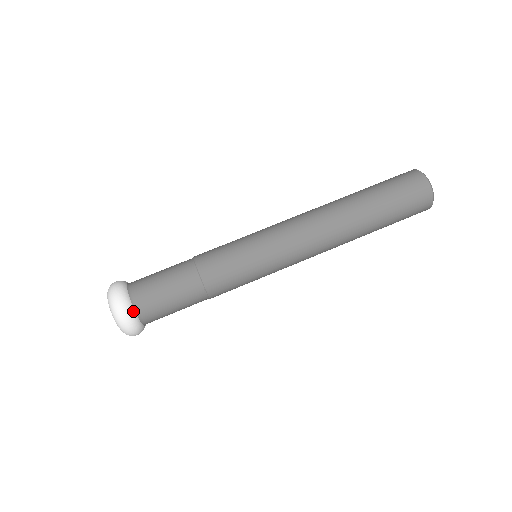
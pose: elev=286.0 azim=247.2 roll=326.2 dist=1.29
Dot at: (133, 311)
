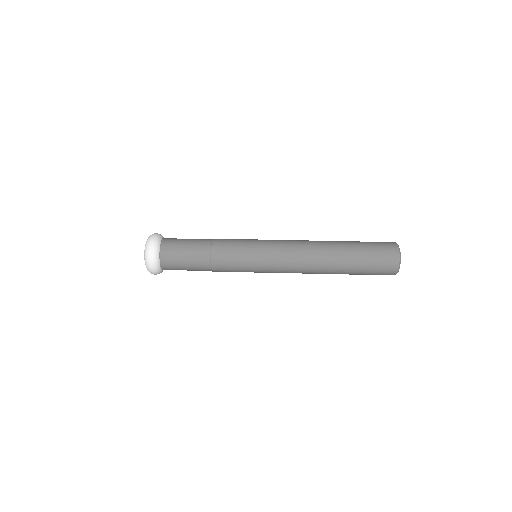
Dot at: (159, 244)
